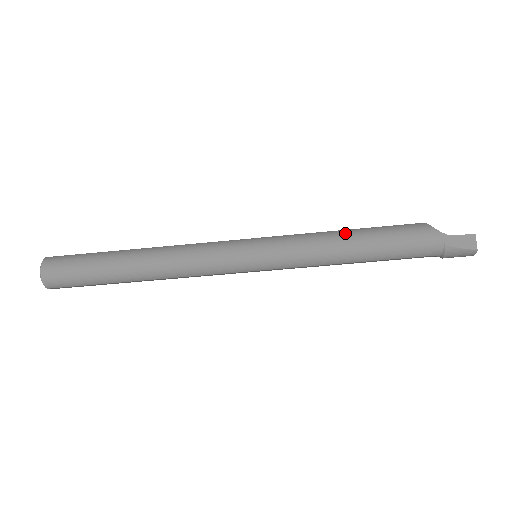
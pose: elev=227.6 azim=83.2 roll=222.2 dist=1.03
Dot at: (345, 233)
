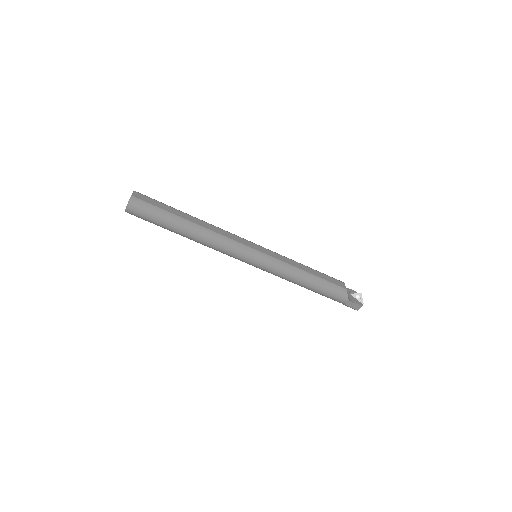
Dot at: (307, 276)
